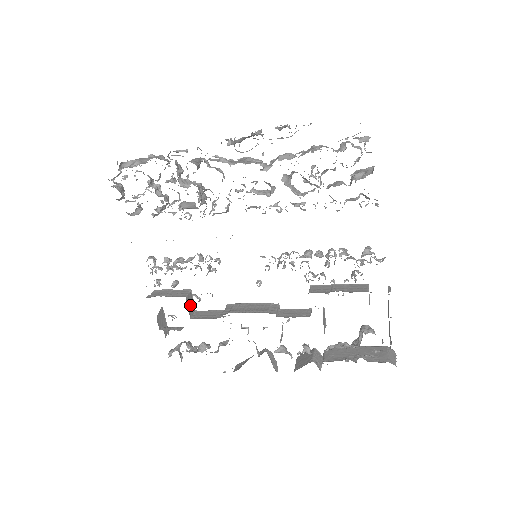
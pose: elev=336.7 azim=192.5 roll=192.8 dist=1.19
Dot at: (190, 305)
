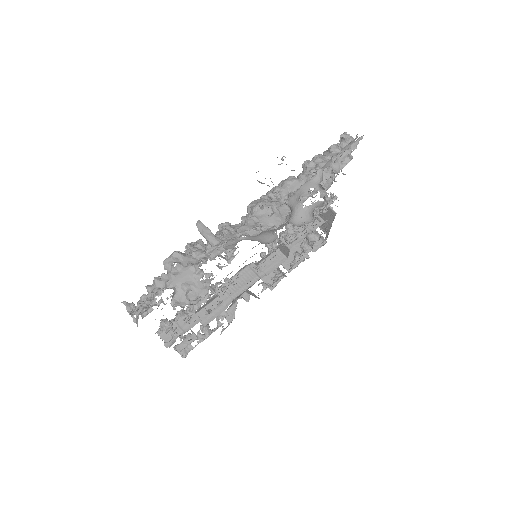
Dot at: occluded
